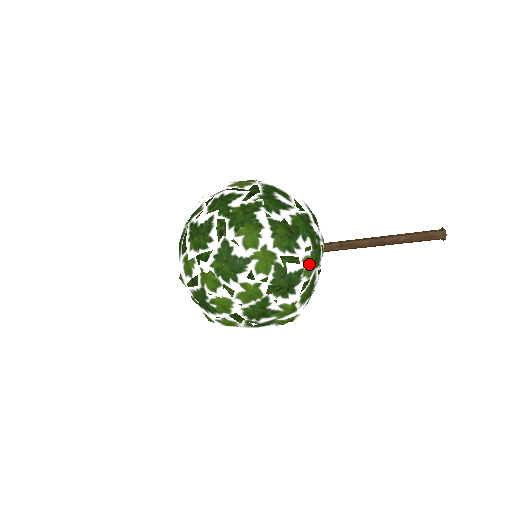
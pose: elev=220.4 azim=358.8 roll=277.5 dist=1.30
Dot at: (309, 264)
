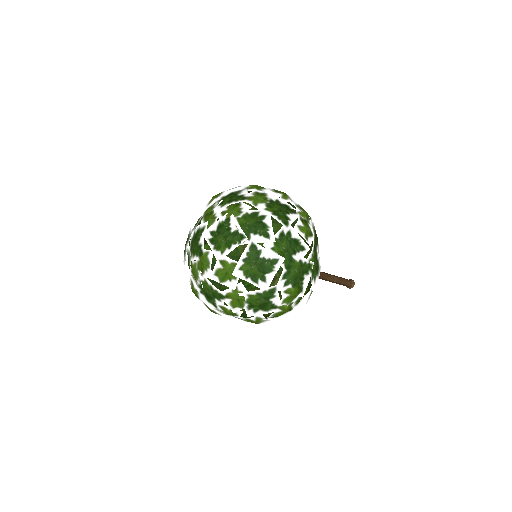
Dot at: occluded
